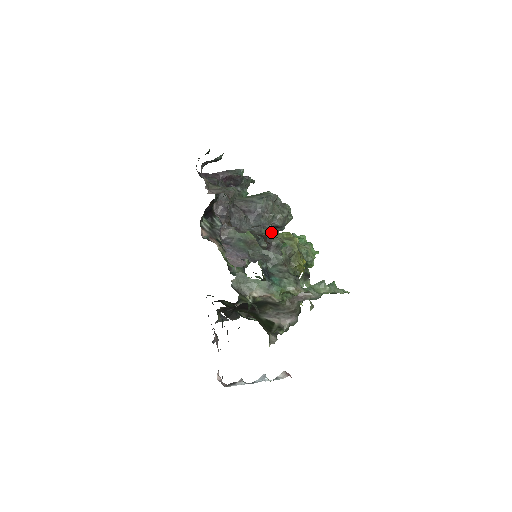
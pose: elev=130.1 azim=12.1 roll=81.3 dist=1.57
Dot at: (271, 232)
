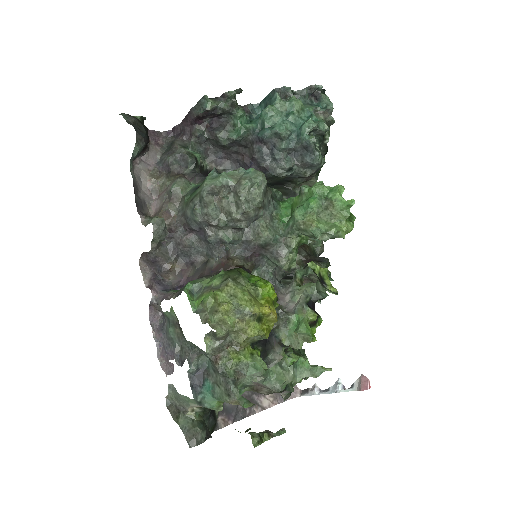
Dot at: (244, 234)
